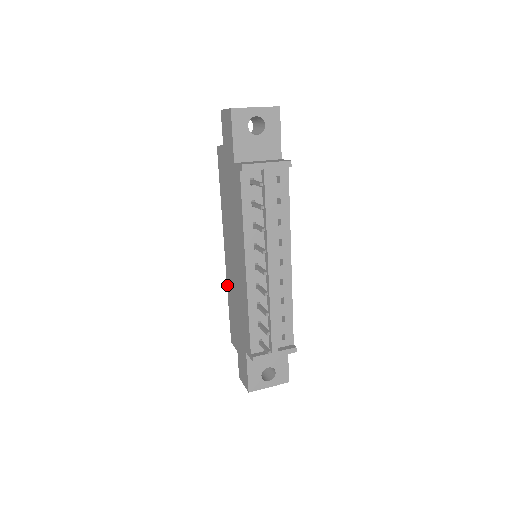
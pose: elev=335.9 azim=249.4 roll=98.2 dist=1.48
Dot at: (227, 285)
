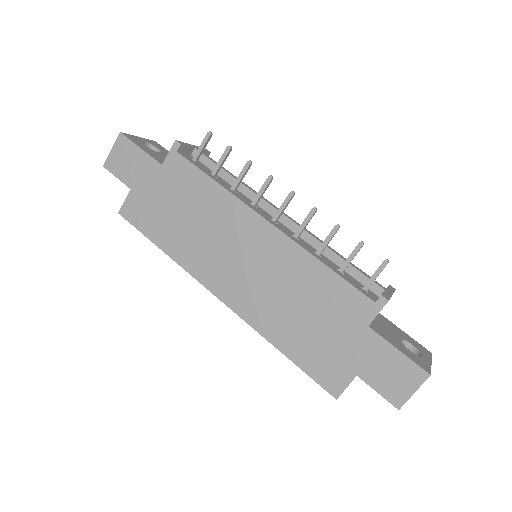
Dot at: (259, 331)
